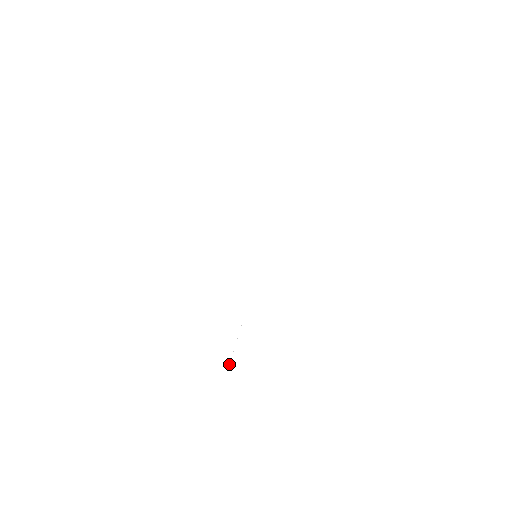
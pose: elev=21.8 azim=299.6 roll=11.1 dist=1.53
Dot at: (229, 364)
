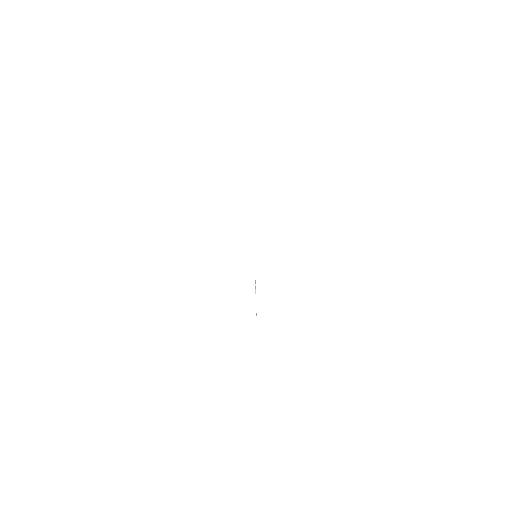
Dot at: occluded
